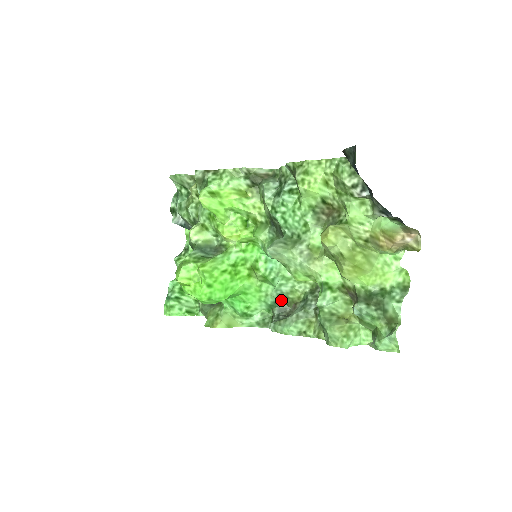
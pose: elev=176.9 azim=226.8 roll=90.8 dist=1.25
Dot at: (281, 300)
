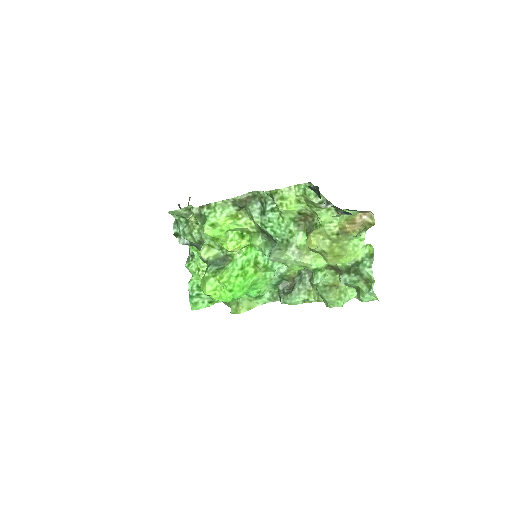
Dot at: (282, 279)
